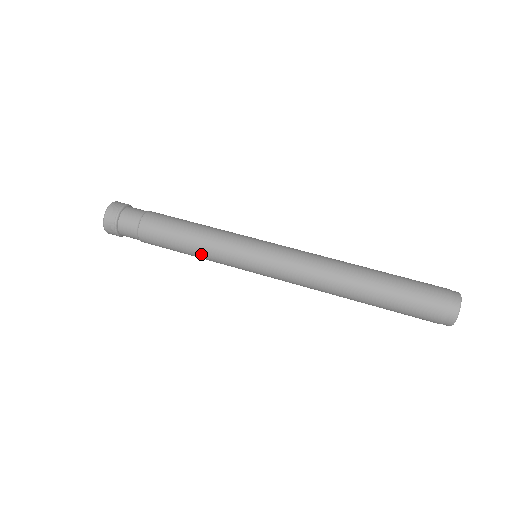
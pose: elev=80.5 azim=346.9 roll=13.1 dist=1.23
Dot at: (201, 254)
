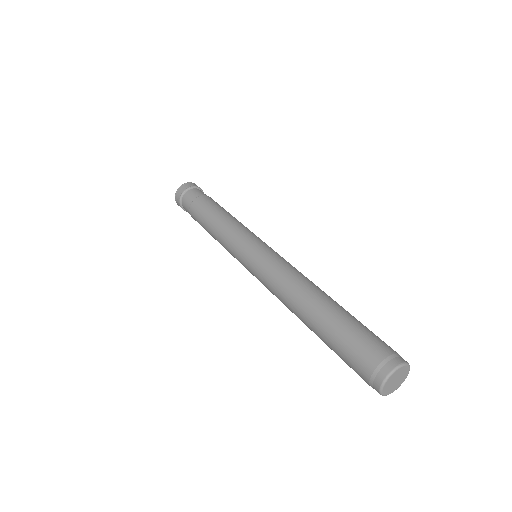
Dot at: occluded
